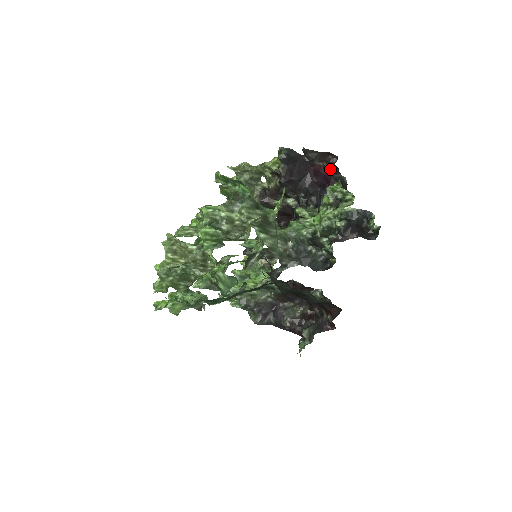
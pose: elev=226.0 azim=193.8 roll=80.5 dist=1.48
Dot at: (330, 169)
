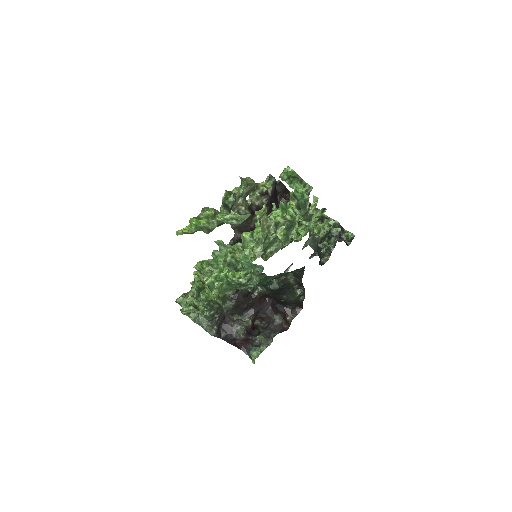
Dot at: occluded
